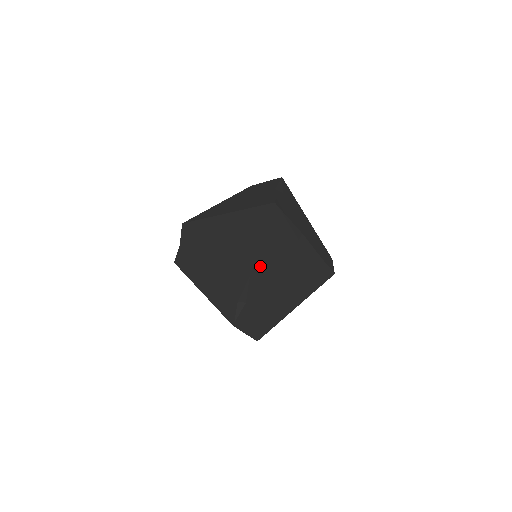
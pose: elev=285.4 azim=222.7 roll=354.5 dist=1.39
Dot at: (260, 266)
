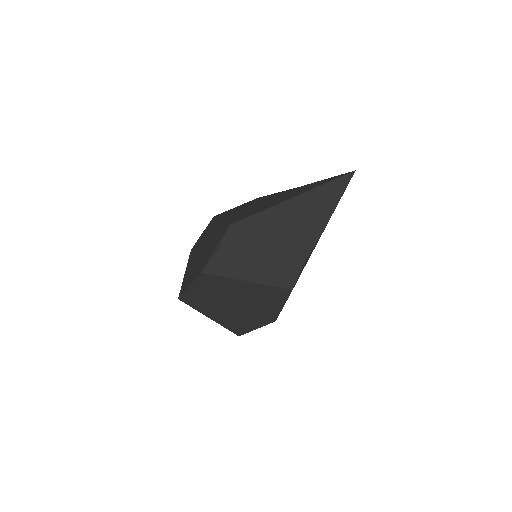
Dot at: occluded
